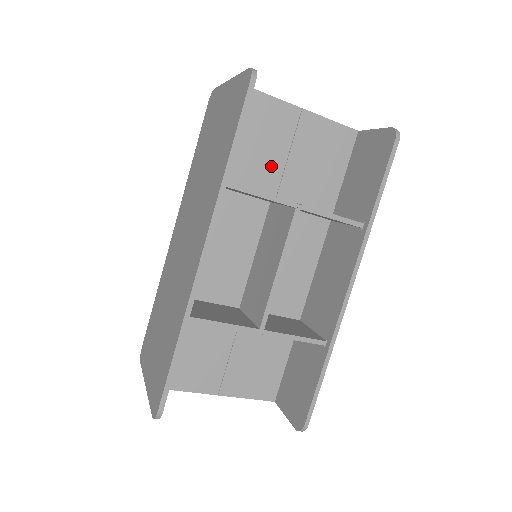
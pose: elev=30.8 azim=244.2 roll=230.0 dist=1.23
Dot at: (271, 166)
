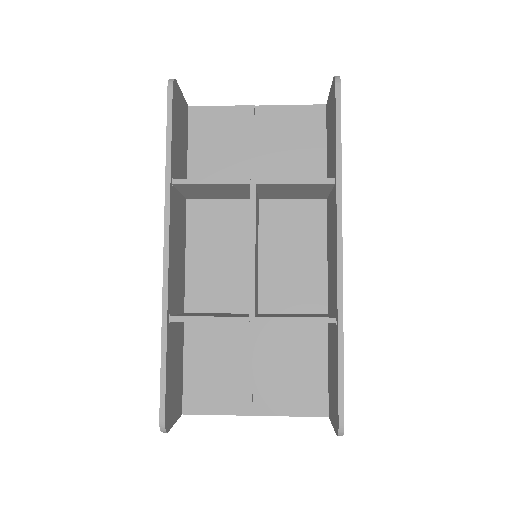
Dot at: (244, 166)
